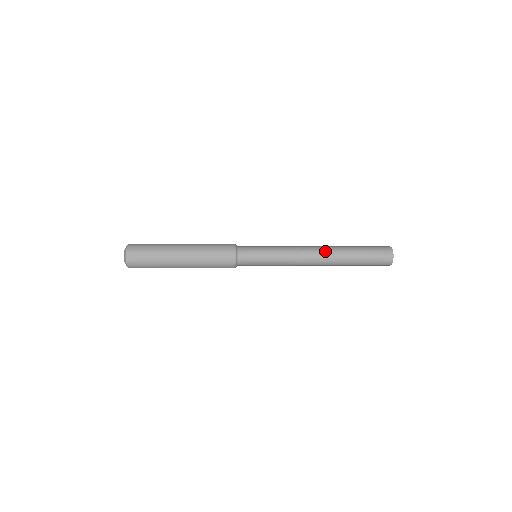
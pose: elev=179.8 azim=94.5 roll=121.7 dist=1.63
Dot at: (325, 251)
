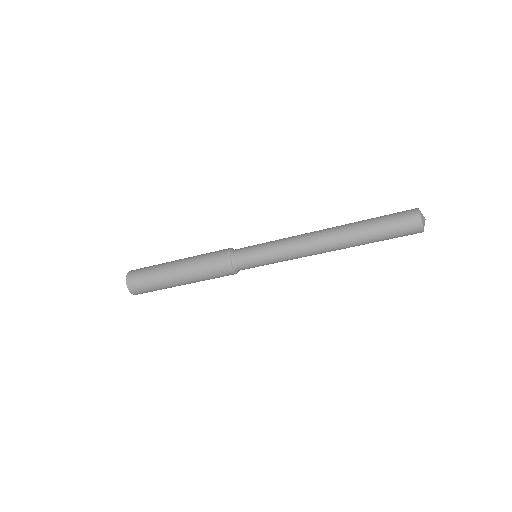
Dot at: occluded
